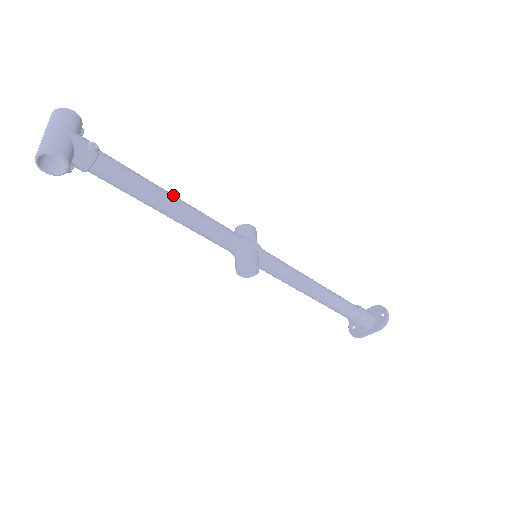
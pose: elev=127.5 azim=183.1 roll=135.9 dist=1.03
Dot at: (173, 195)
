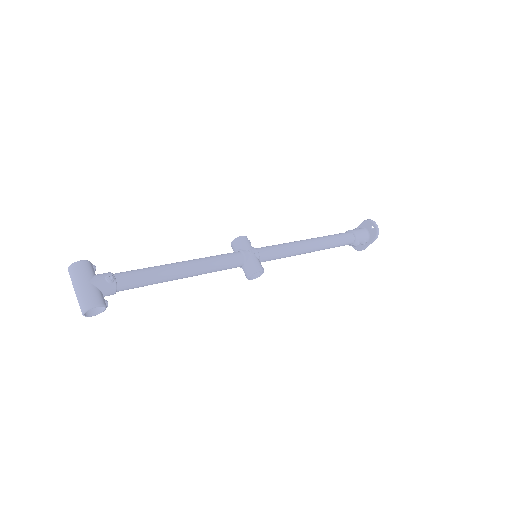
Dot at: (177, 264)
